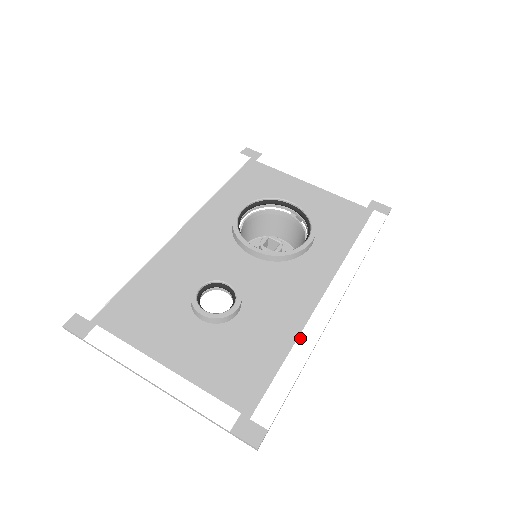
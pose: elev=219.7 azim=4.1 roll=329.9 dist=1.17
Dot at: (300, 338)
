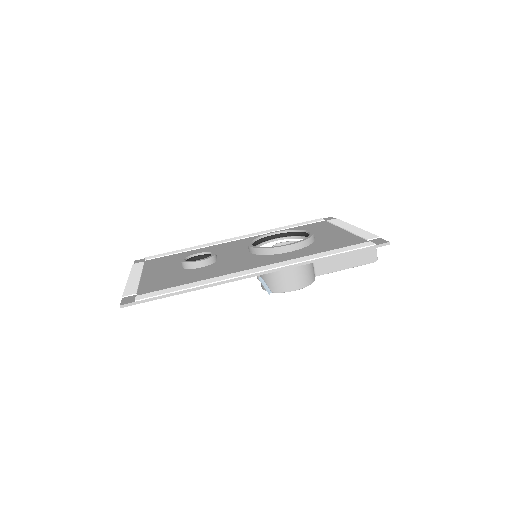
Dot at: (210, 279)
